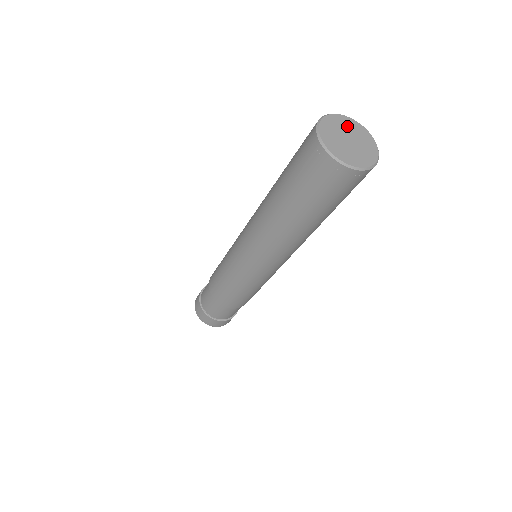
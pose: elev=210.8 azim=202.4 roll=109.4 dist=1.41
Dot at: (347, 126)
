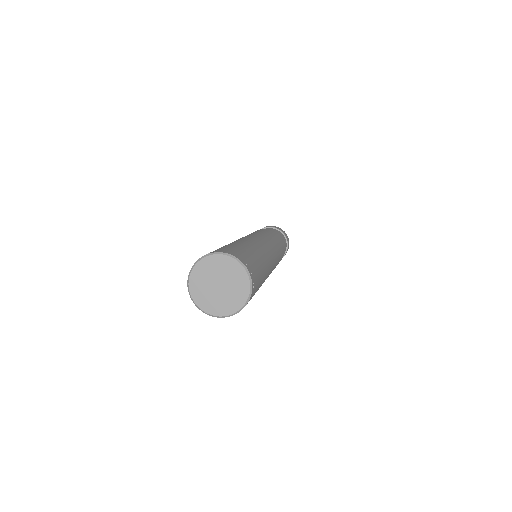
Dot at: (206, 273)
